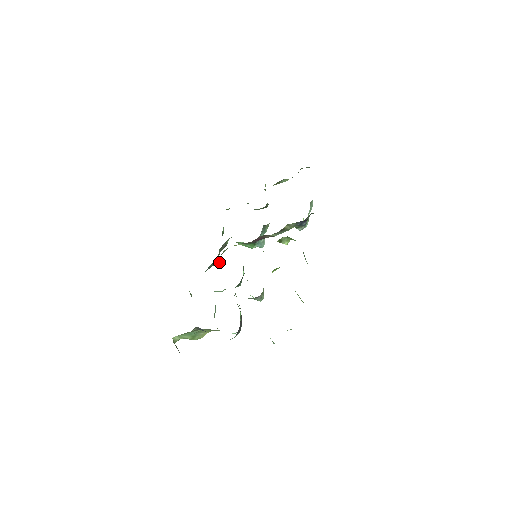
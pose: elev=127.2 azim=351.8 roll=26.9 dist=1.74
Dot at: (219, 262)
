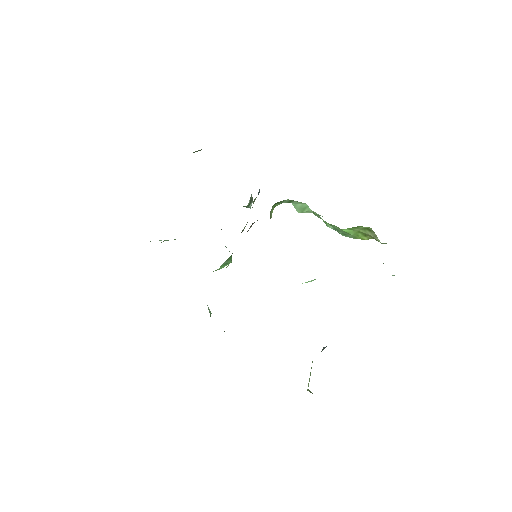
Dot at: occluded
